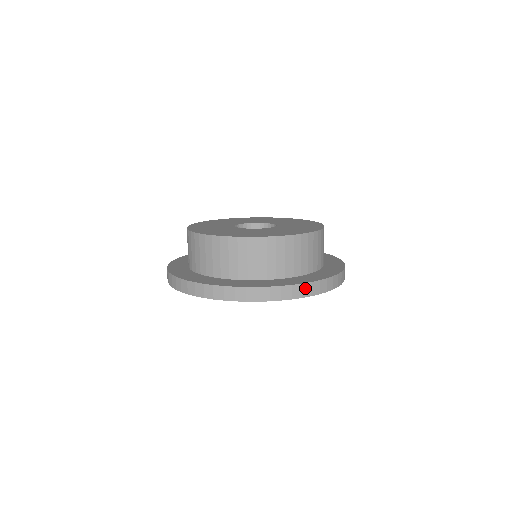
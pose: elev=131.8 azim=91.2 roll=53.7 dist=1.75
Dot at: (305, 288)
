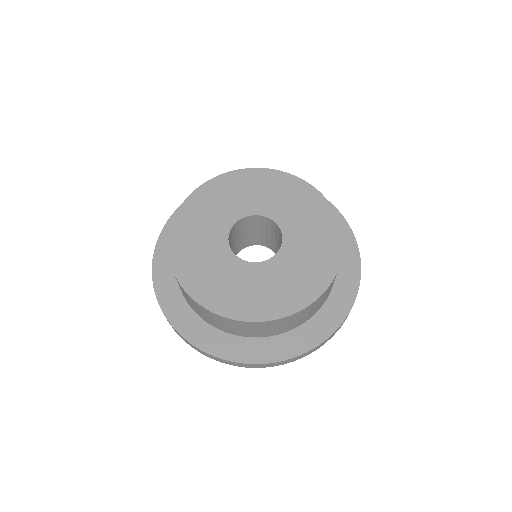
Dot at: (309, 352)
